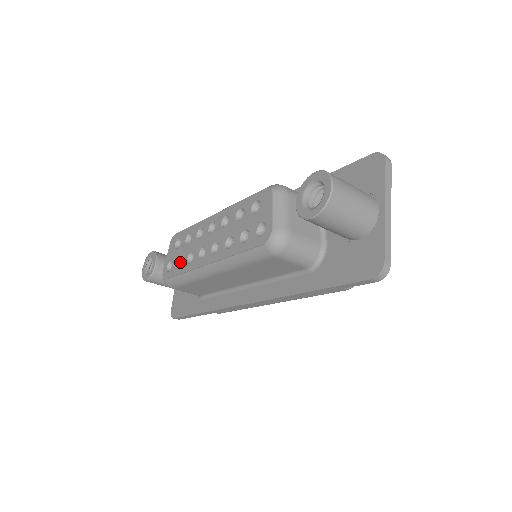
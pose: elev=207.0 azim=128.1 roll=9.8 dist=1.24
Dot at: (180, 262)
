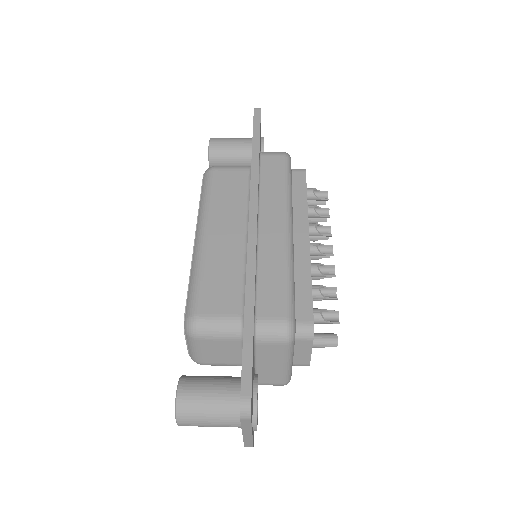
Dot at: occluded
